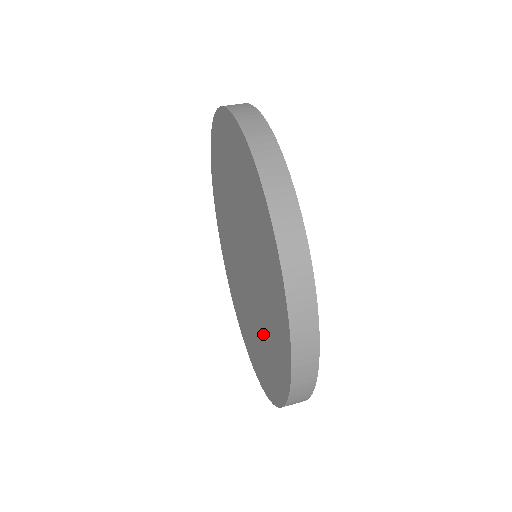
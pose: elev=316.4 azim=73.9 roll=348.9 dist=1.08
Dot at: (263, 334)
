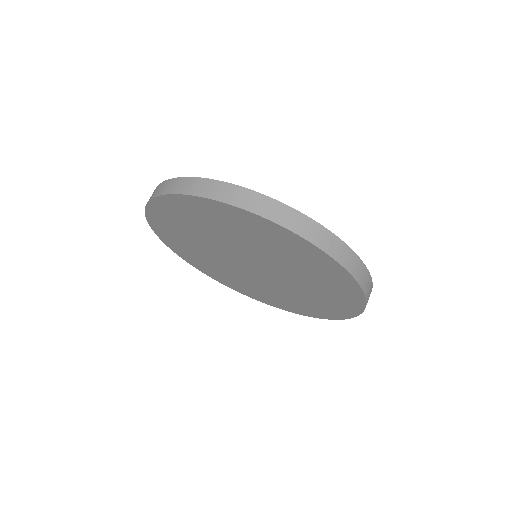
Dot at: (266, 291)
